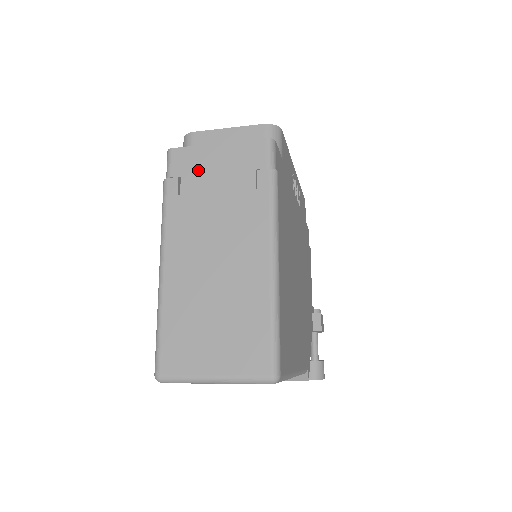
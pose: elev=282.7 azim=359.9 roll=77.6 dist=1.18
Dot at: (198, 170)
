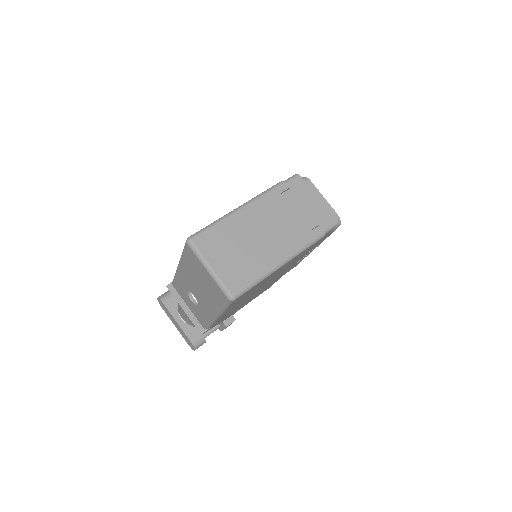
Dot at: (299, 196)
